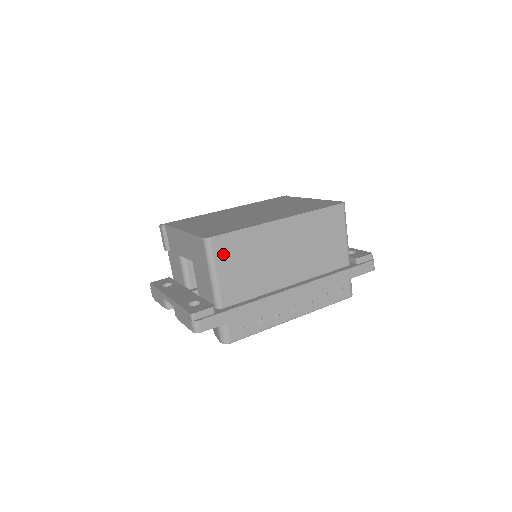
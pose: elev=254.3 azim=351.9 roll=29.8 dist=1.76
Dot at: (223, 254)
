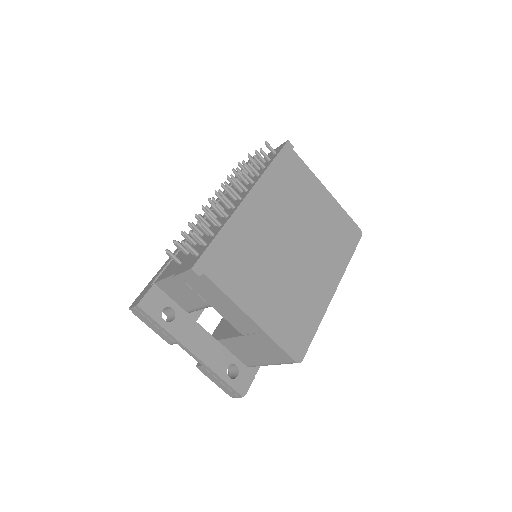
Dot at: occluded
